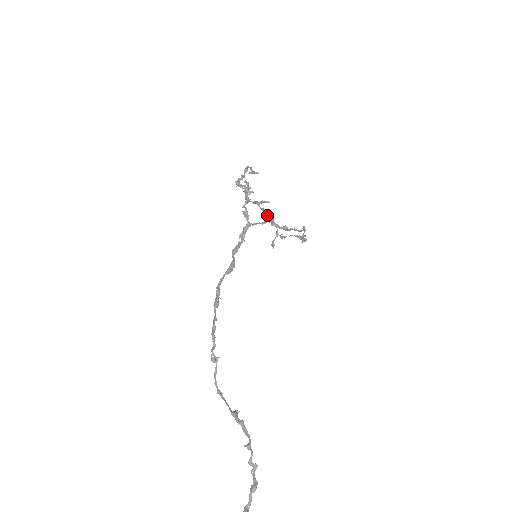
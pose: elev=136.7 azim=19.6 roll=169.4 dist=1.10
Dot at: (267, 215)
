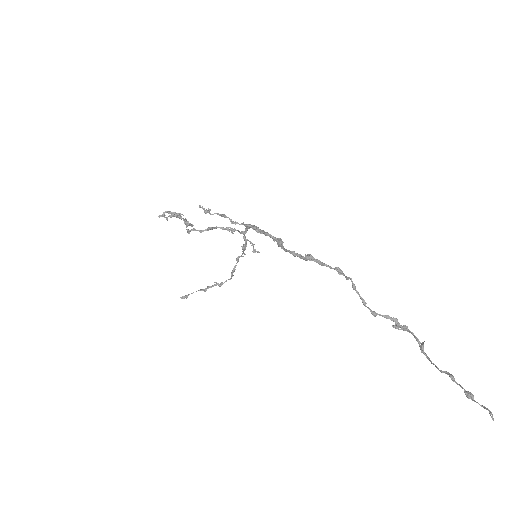
Dot at: (234, 231)
